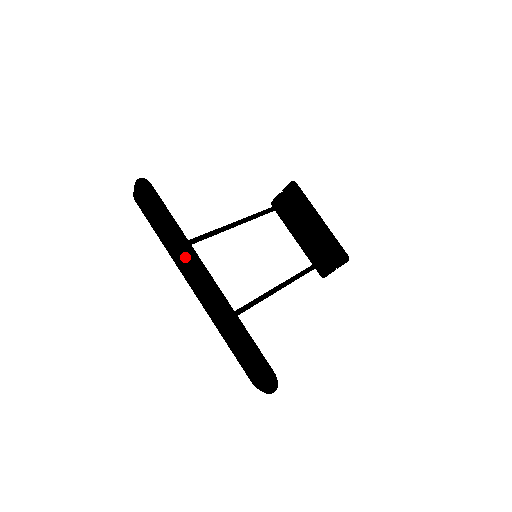
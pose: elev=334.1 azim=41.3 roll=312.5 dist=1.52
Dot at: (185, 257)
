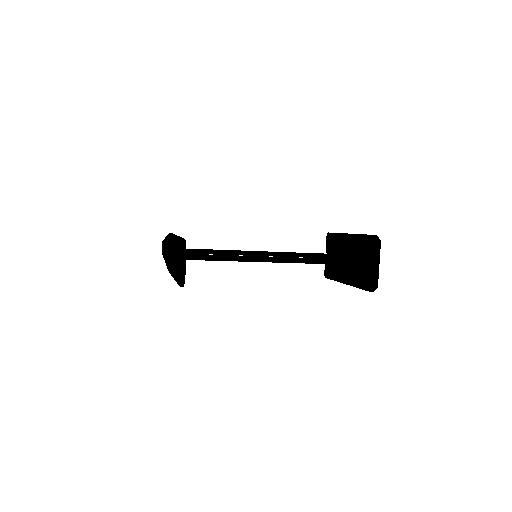
Dot at: occluded
